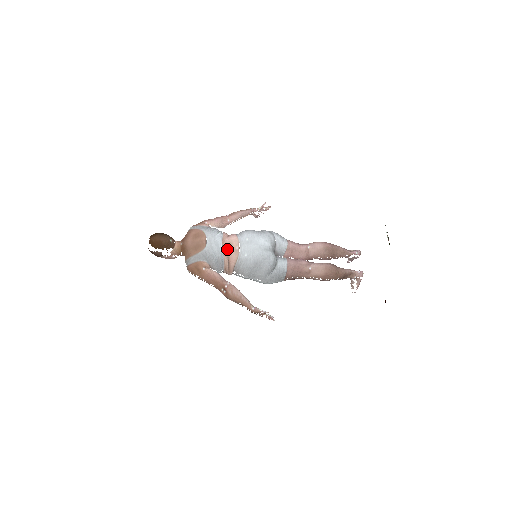
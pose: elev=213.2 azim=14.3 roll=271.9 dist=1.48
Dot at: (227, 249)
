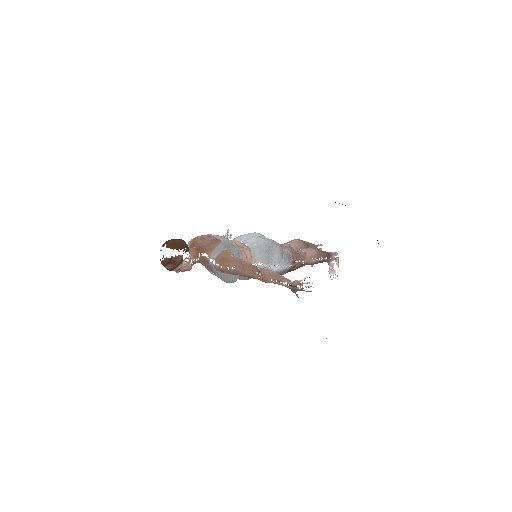
Dot at: (236, 244)
